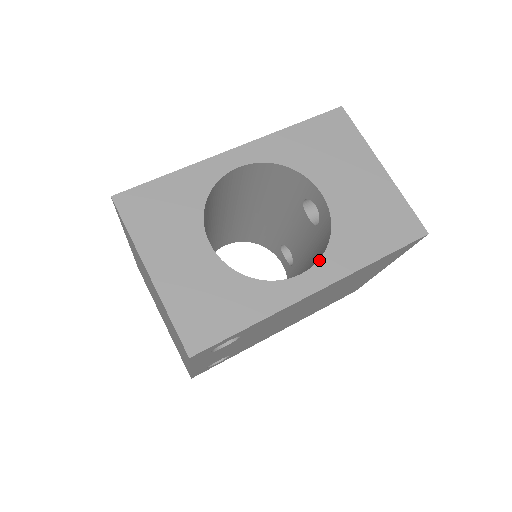
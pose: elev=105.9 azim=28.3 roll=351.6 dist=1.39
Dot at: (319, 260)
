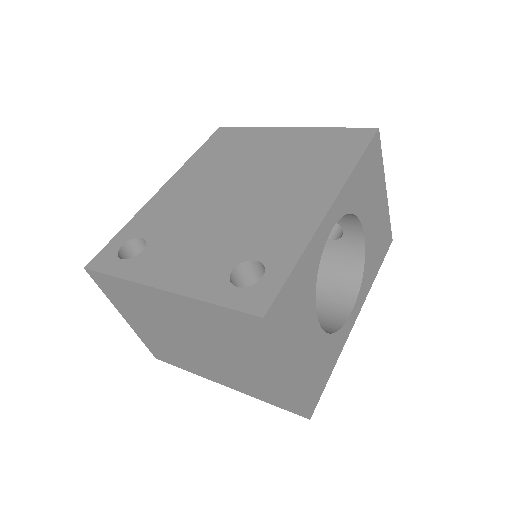
Dot at: (359, 294)
